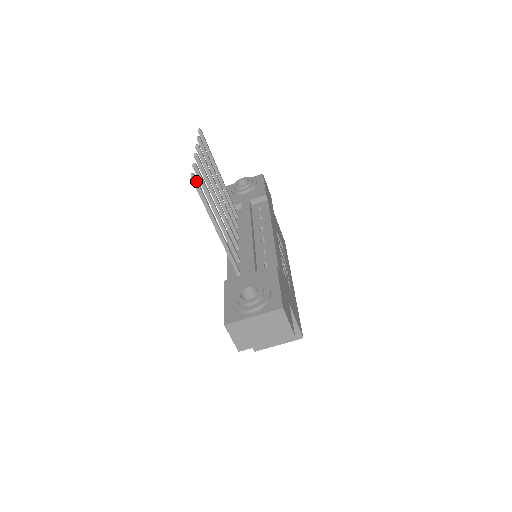
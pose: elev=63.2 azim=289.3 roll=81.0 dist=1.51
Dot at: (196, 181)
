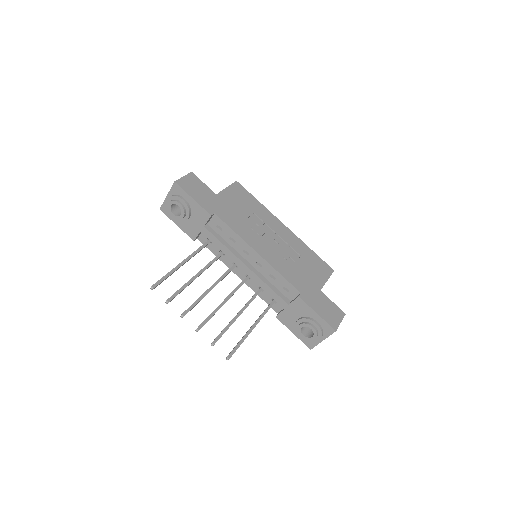
Dot at: (231, 356)
